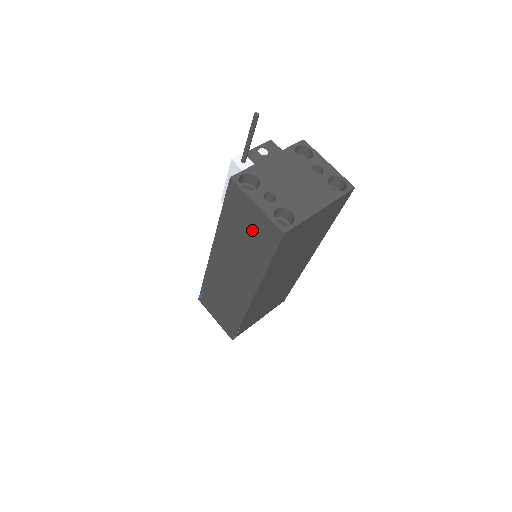
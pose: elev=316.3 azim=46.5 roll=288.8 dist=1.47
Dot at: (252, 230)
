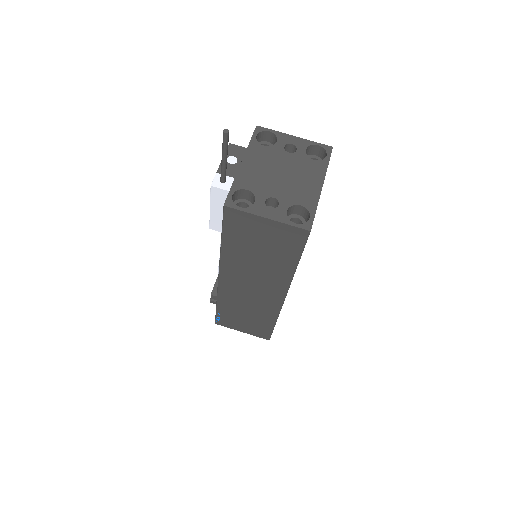
Dot at: (268, 242)
